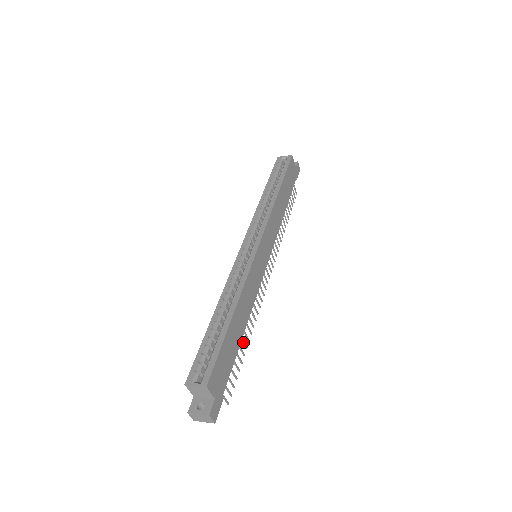
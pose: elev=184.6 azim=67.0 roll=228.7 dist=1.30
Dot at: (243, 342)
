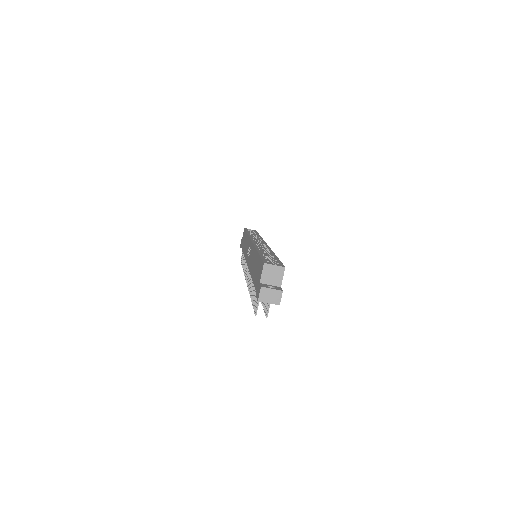
Dot at: occluded
